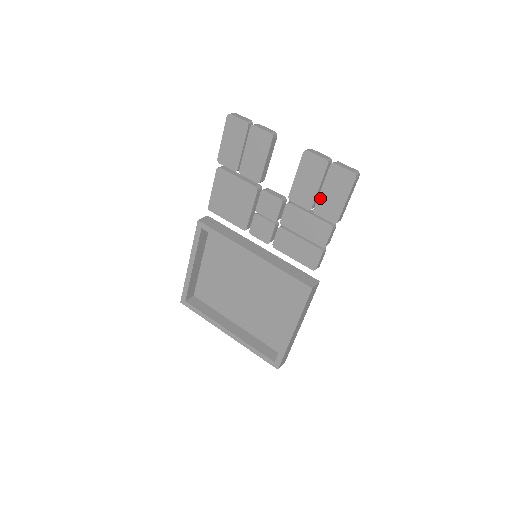
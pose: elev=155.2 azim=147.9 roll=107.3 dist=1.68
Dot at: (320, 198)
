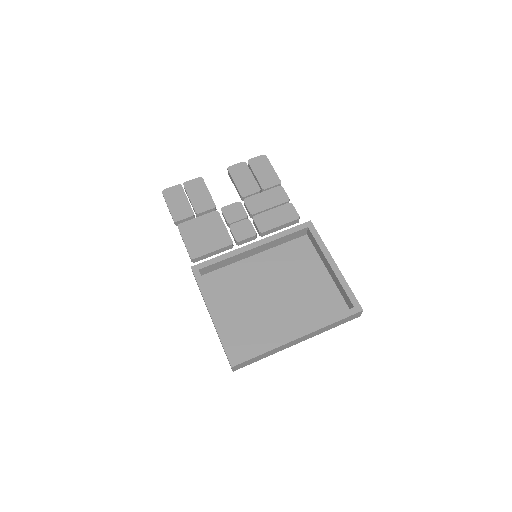
Dot at: (259, 180)
